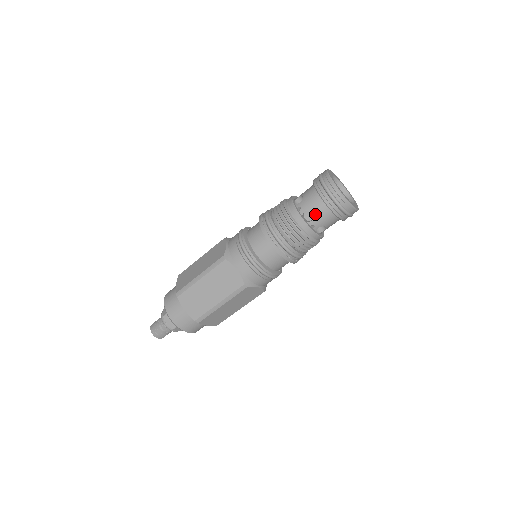
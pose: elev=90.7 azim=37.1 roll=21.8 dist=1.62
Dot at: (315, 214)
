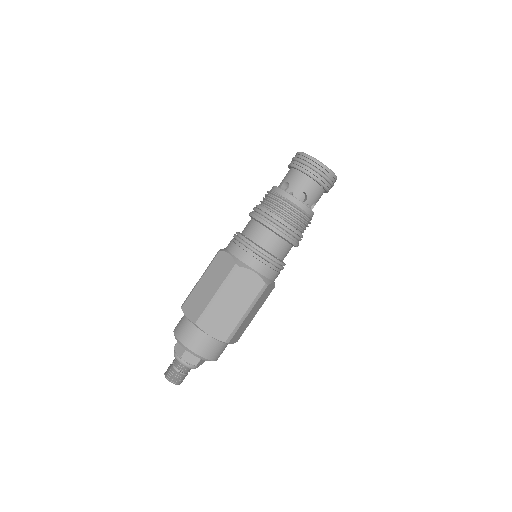
Dot at: (290, 182)
